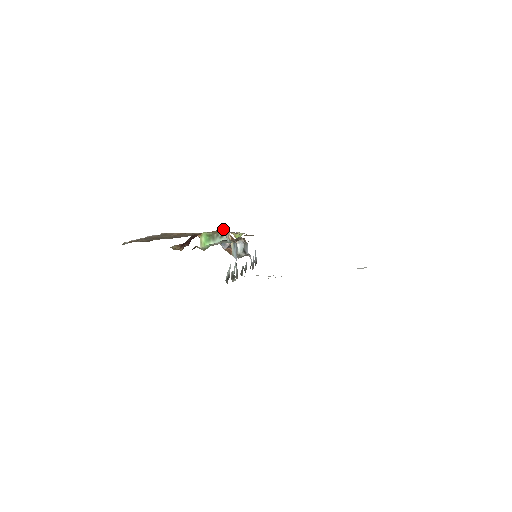
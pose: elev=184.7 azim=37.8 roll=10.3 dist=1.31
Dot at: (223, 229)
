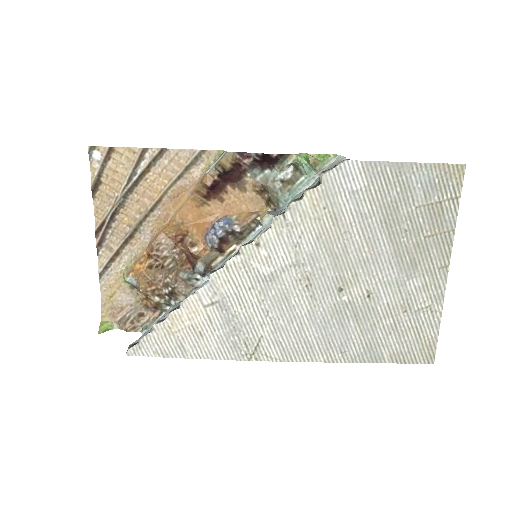
Dot at: (263, 202)
